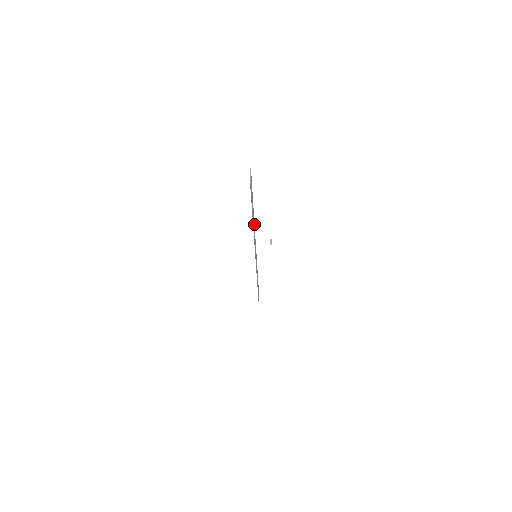
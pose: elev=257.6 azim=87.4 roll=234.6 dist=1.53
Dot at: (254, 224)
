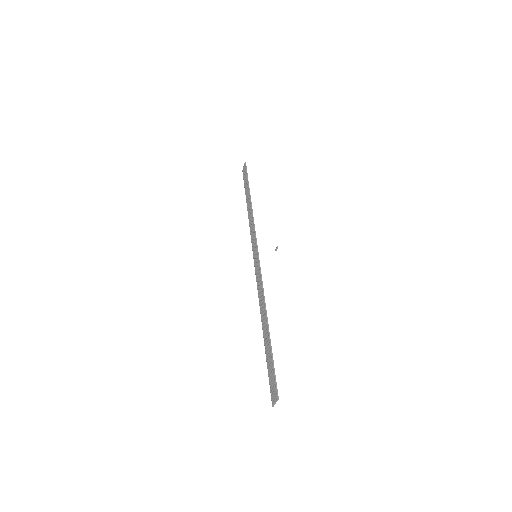
Dot at: (265, 304)
